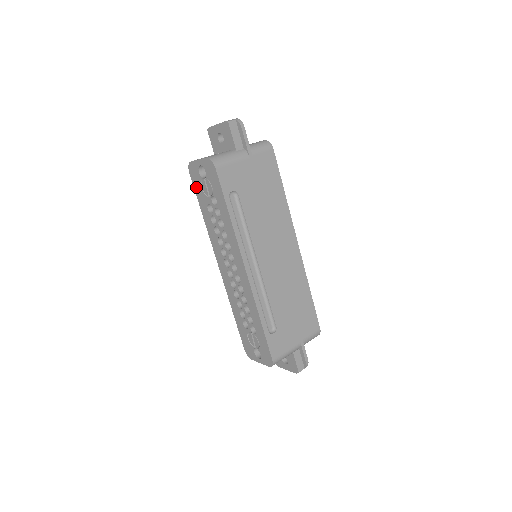
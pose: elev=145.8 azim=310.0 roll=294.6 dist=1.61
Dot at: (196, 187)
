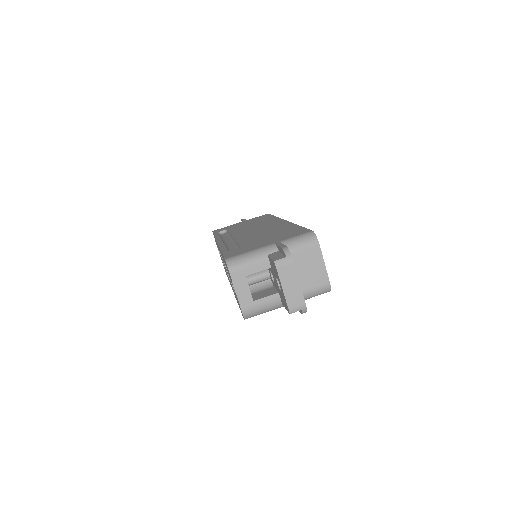
Dot at: (225, 262)
